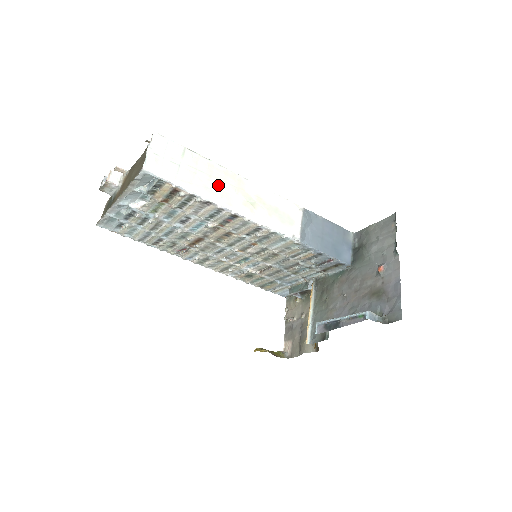
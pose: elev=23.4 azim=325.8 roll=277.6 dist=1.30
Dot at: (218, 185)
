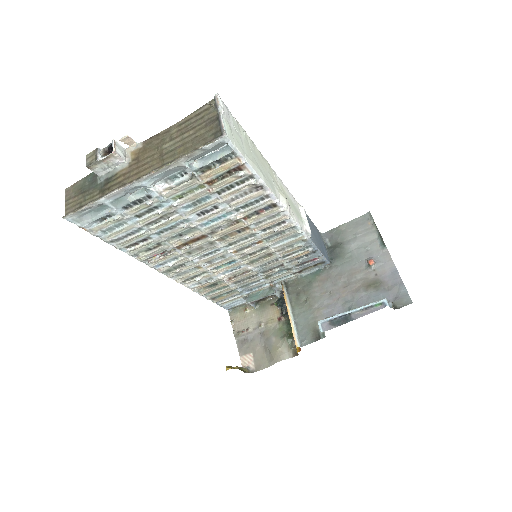
Dot at: (264, 169)
